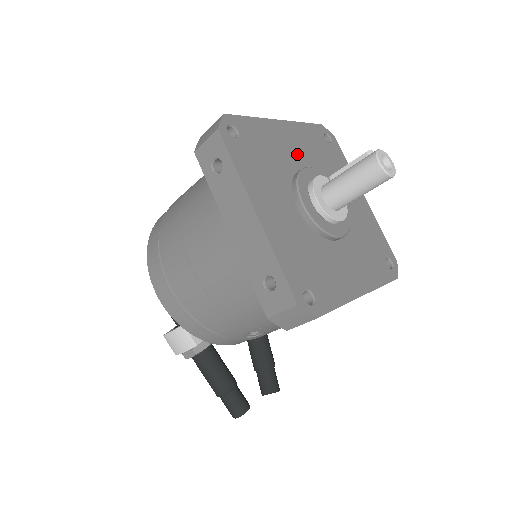
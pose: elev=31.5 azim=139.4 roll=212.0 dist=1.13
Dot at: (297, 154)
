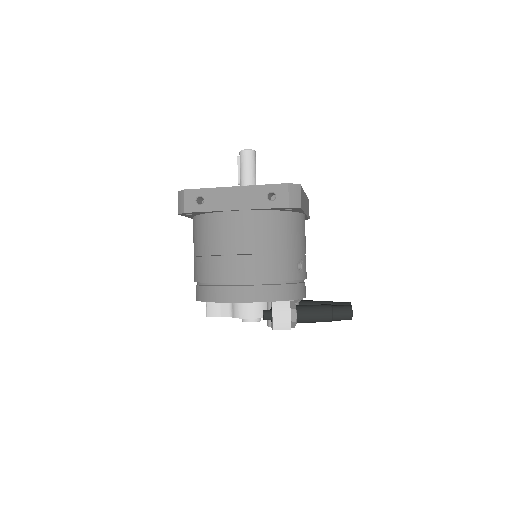
Dot at: occluded
